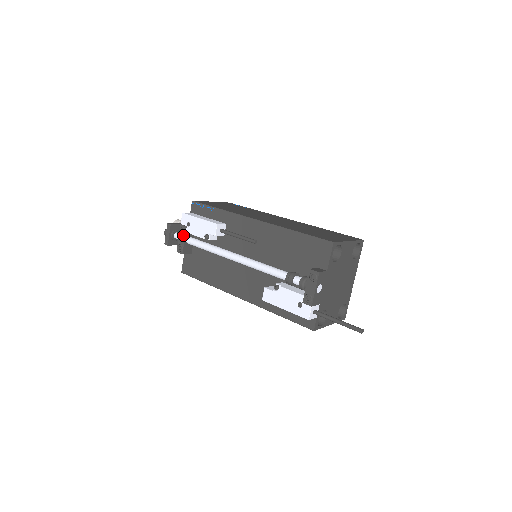
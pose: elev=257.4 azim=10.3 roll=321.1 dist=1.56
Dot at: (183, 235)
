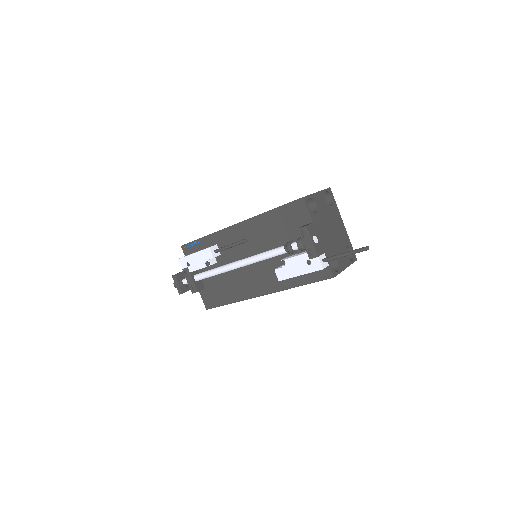
Dot at: (189, 276)
